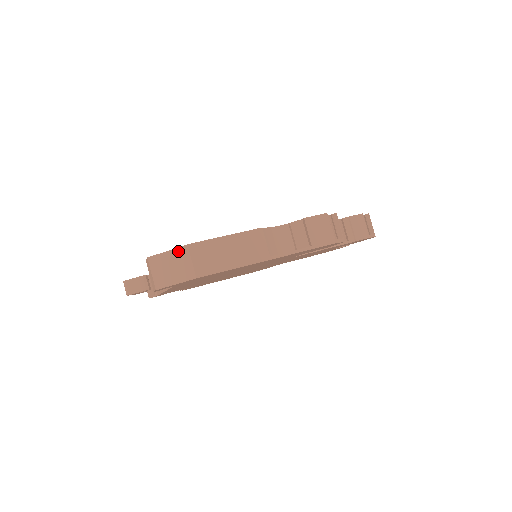
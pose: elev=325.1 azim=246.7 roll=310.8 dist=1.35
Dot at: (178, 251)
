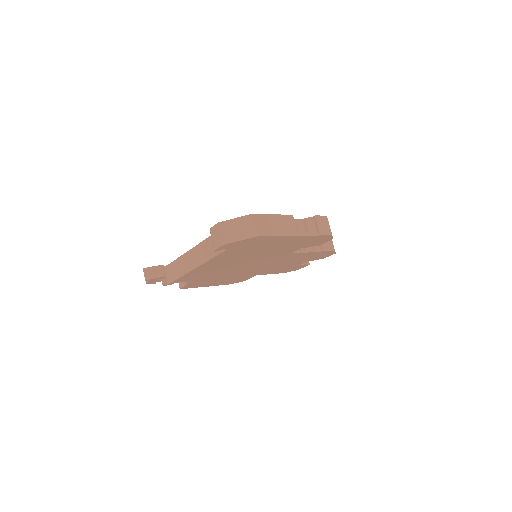
Dot at: (244, 218)
